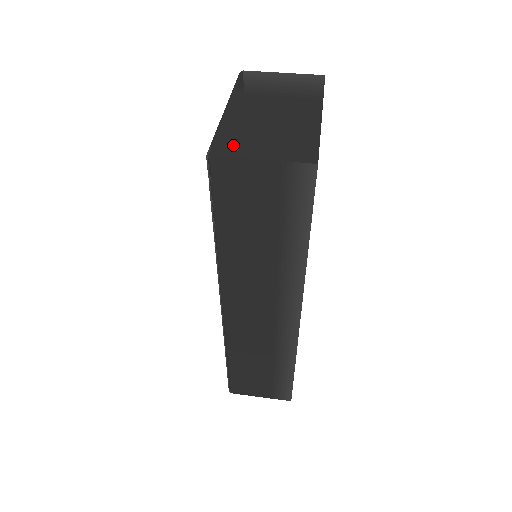
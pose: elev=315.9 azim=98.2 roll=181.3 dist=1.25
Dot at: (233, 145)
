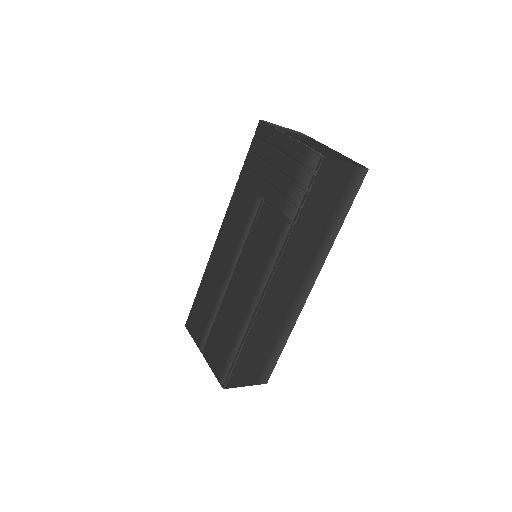
Dot at: (325, 154)
